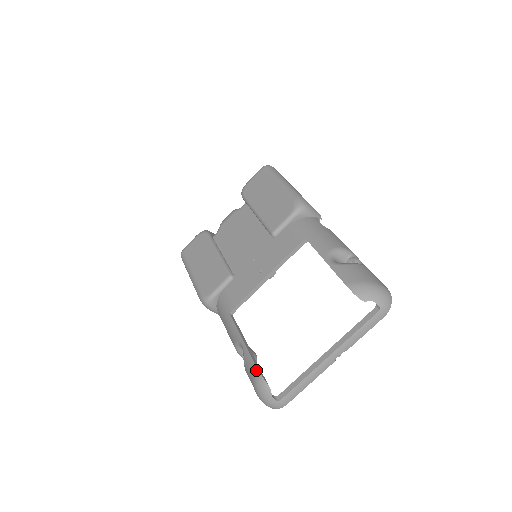
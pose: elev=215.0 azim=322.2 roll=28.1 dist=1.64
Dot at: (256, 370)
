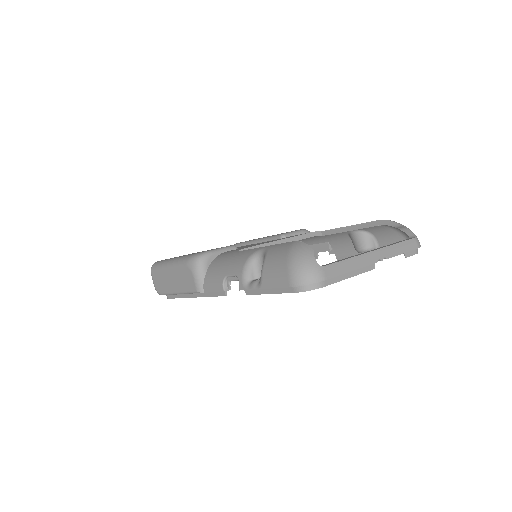
Dot at: (293, 242)
